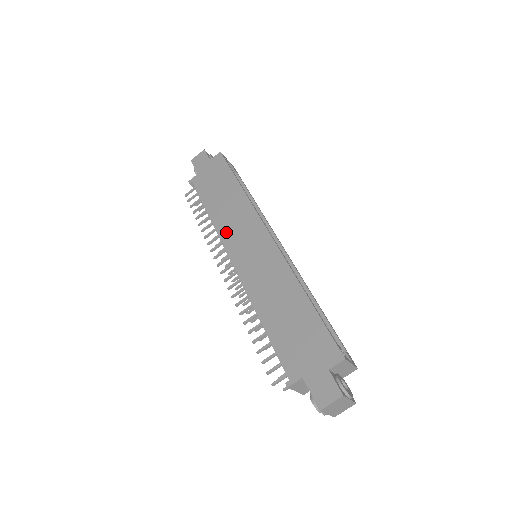
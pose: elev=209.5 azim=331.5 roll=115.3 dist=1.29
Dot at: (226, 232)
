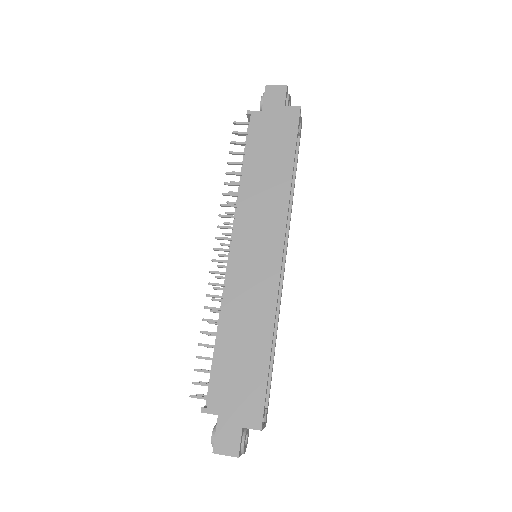
Dot at: (246, 212)
